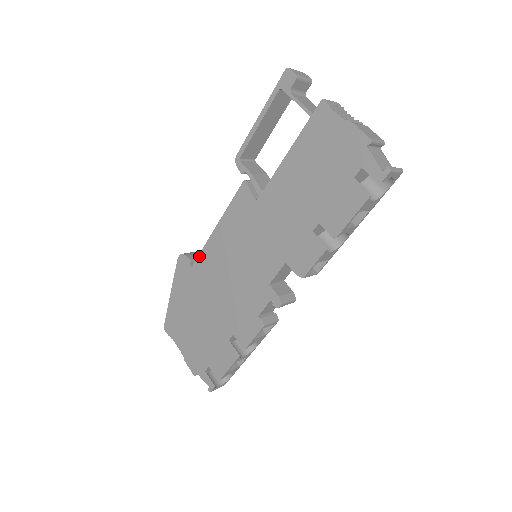
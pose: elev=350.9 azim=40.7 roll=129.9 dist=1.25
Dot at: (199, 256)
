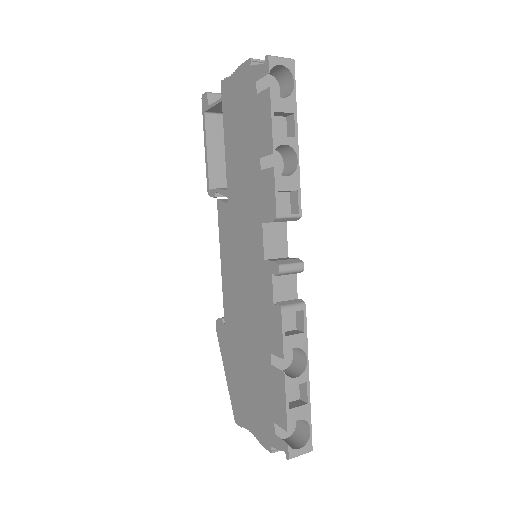
Dot at: (224, 305)
